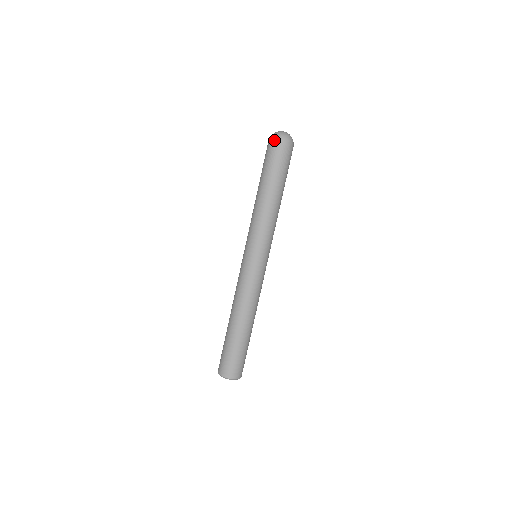
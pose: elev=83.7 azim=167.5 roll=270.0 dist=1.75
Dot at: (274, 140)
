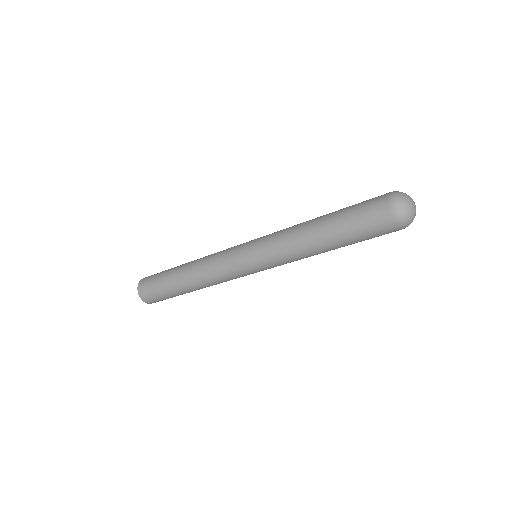
Dot at: (391, 206)
